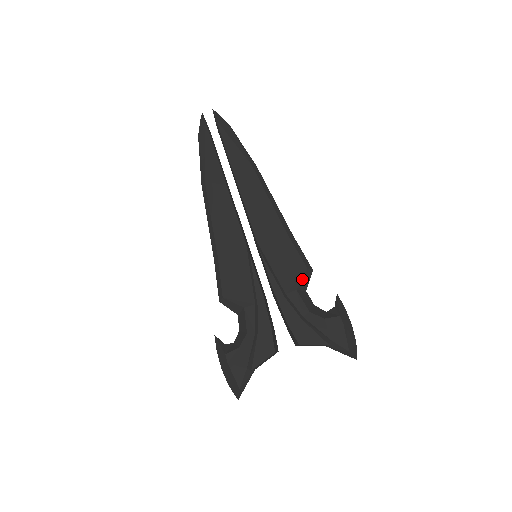
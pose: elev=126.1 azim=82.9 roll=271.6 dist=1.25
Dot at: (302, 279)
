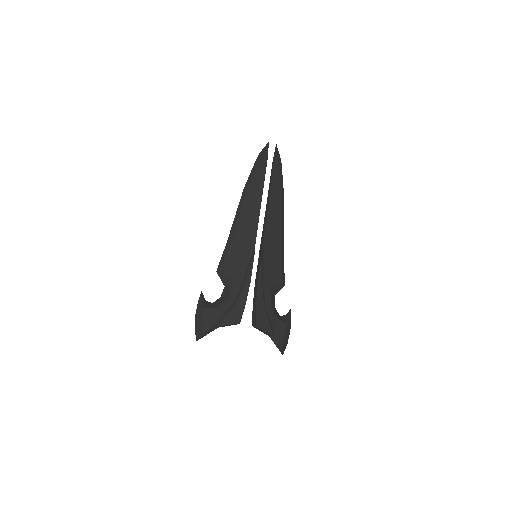
Dot at: (277, 287)
